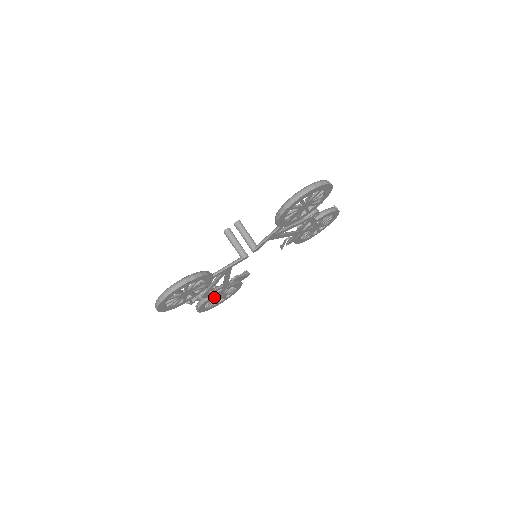
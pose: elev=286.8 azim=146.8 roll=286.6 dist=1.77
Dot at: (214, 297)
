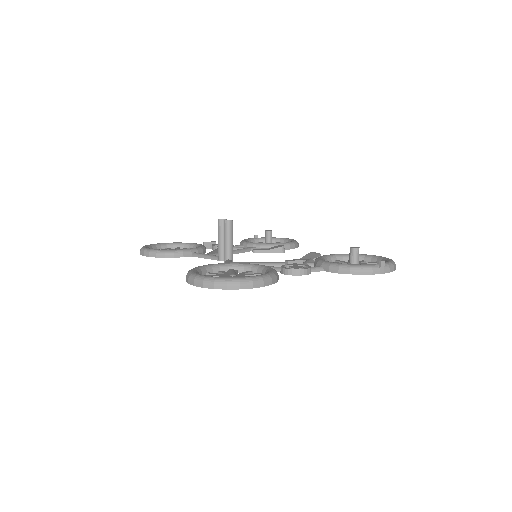
Dot at: occluded
